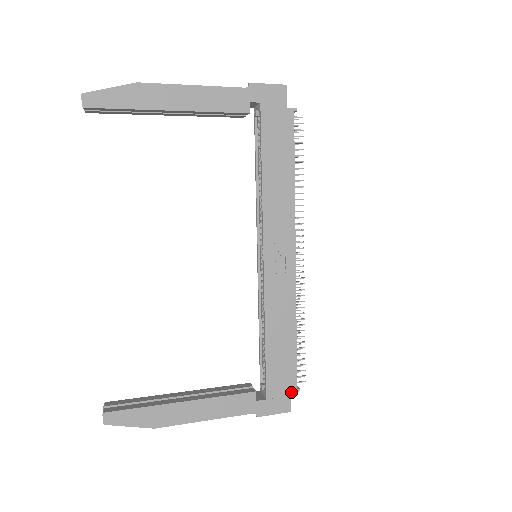
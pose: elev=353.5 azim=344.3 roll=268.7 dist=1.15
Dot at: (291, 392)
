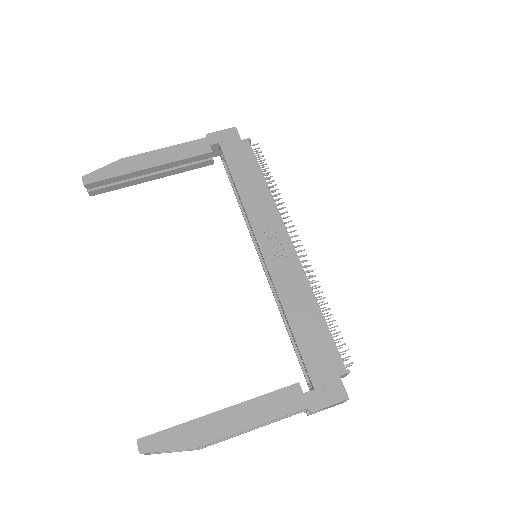
Dot at: (340, 375)
